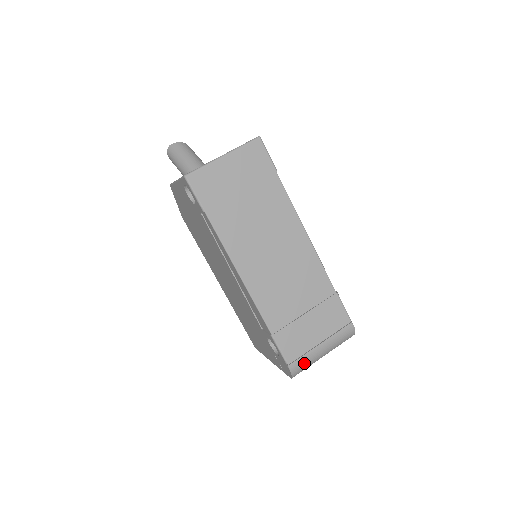
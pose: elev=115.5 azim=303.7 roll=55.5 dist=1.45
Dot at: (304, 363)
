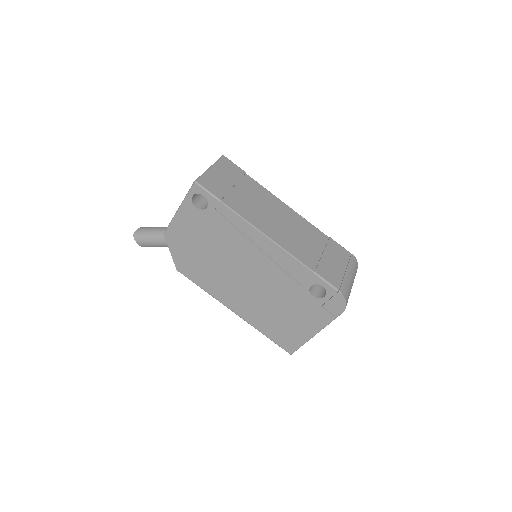
Dot at: (346, 288)
